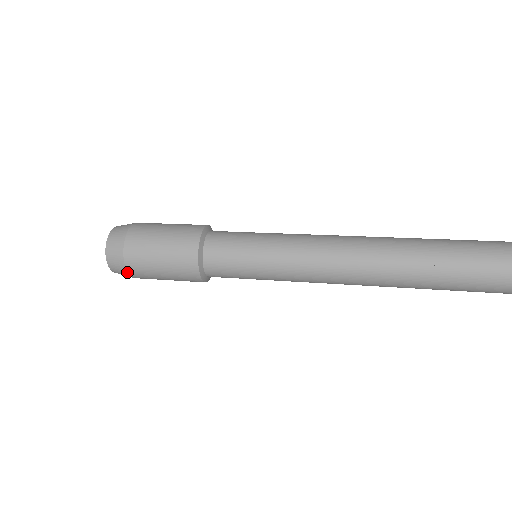
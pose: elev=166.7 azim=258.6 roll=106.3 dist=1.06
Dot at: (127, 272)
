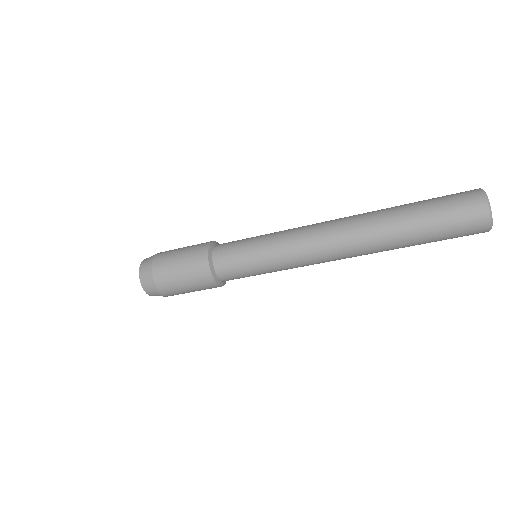
Dot at: (153, 278)
